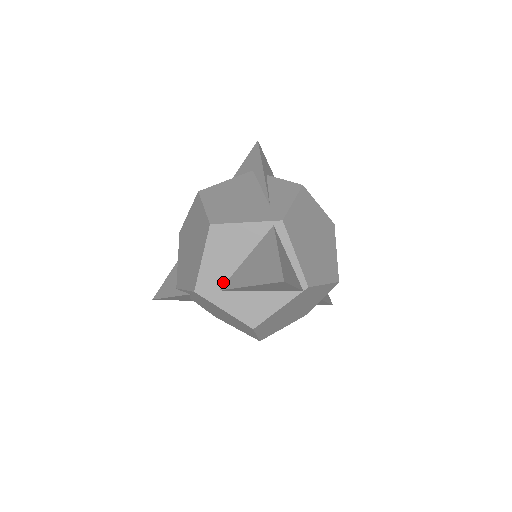
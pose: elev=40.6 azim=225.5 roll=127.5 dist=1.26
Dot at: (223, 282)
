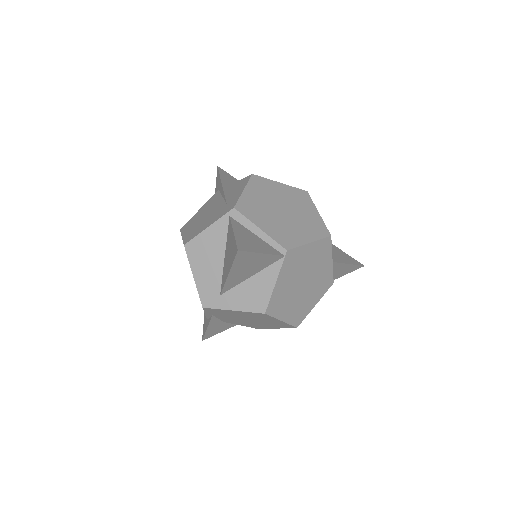
Dot at: (219, 286)
